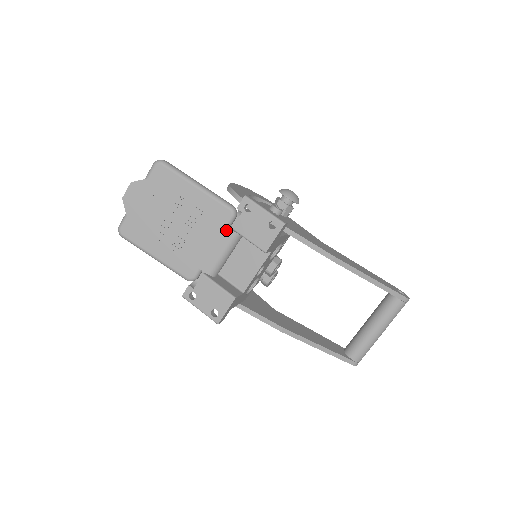
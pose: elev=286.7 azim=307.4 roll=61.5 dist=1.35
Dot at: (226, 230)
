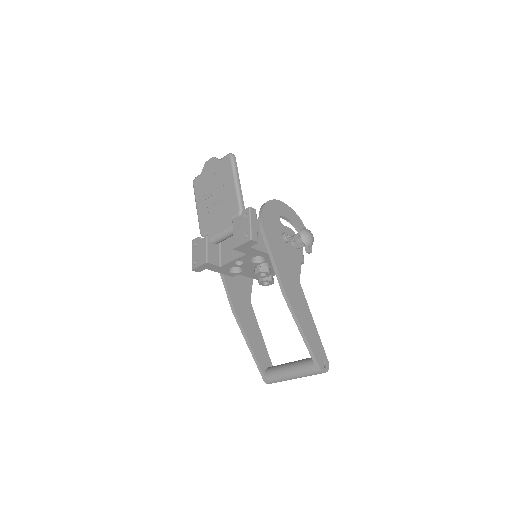
Dot at: (231, 220)
